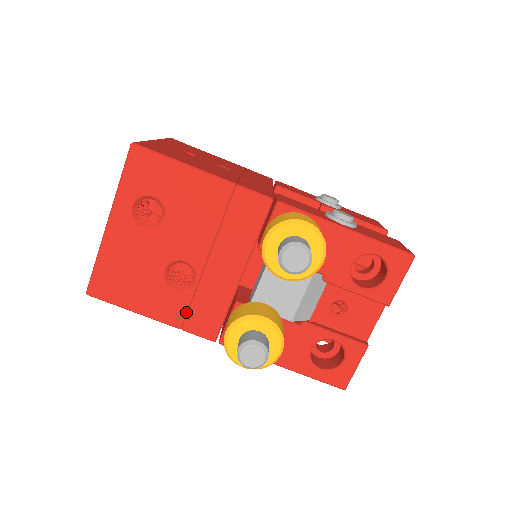
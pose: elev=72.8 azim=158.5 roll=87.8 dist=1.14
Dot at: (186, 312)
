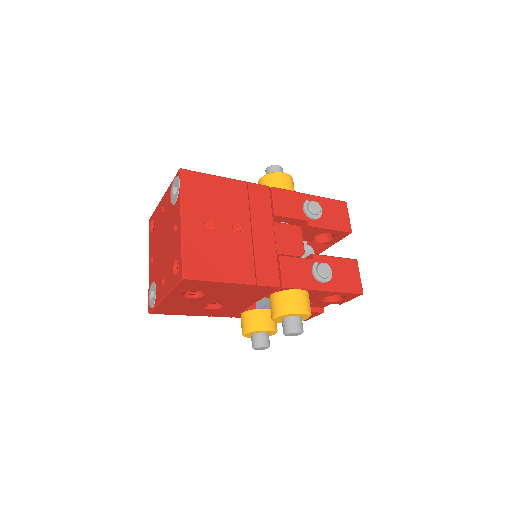
Dot at: (215, 313)
